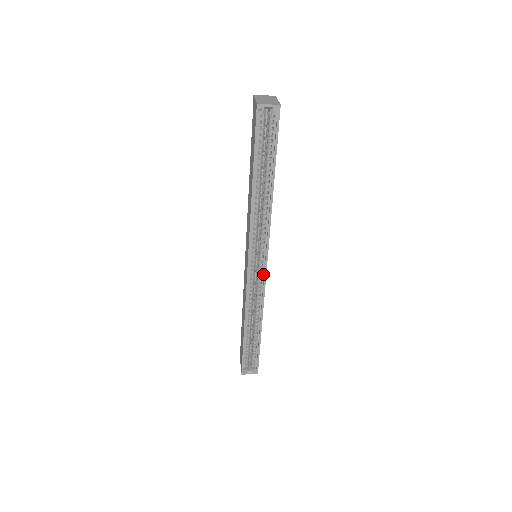
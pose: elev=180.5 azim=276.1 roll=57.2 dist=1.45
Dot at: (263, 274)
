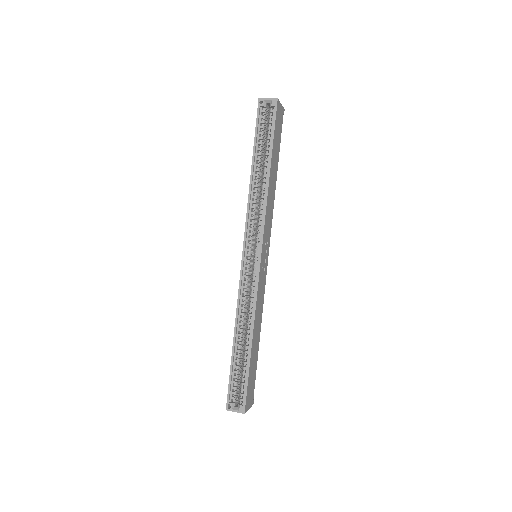
Dot at: (257, 270)
